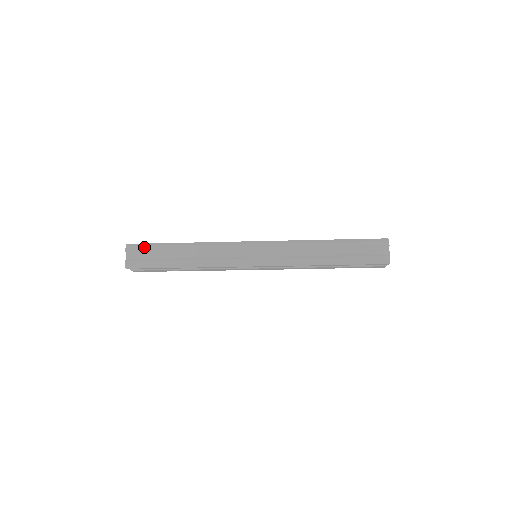
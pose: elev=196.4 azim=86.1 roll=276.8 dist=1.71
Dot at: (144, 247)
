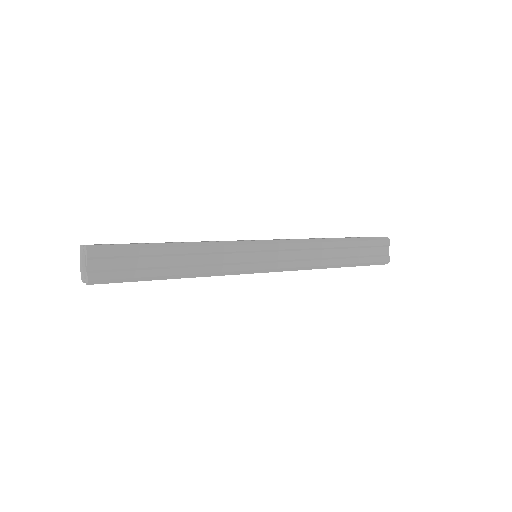
Dot at: (117, 251)
